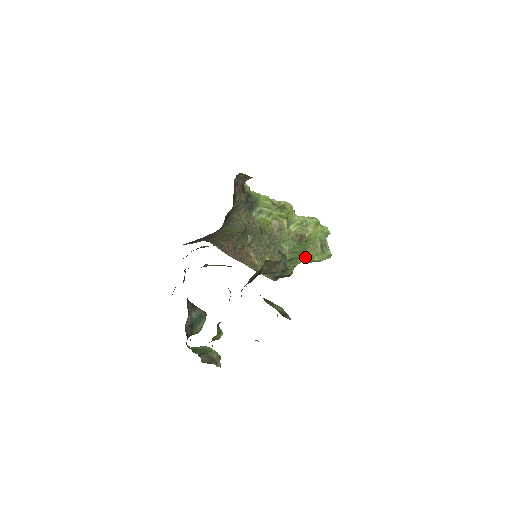
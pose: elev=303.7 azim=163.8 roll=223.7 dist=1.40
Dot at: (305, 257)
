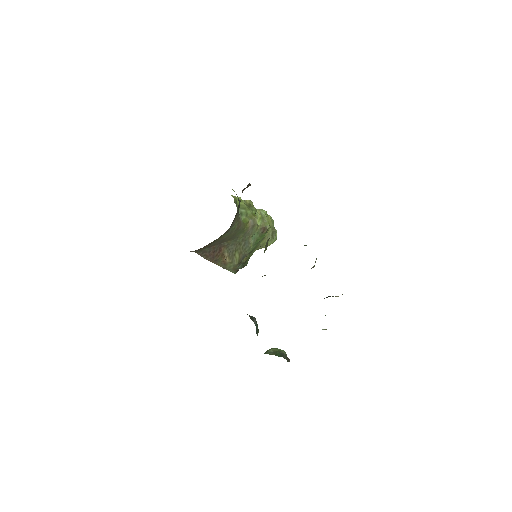
Dot at: (259, 246)
